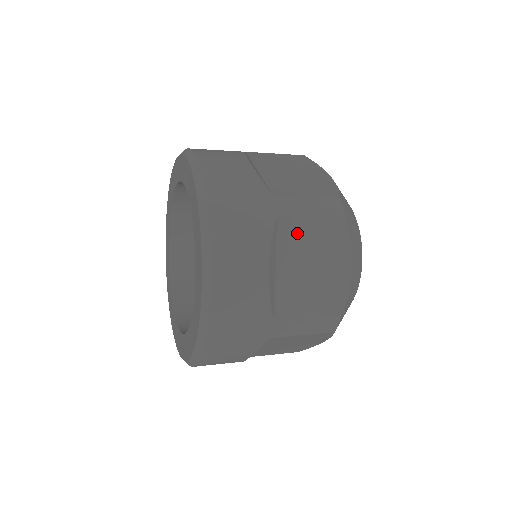
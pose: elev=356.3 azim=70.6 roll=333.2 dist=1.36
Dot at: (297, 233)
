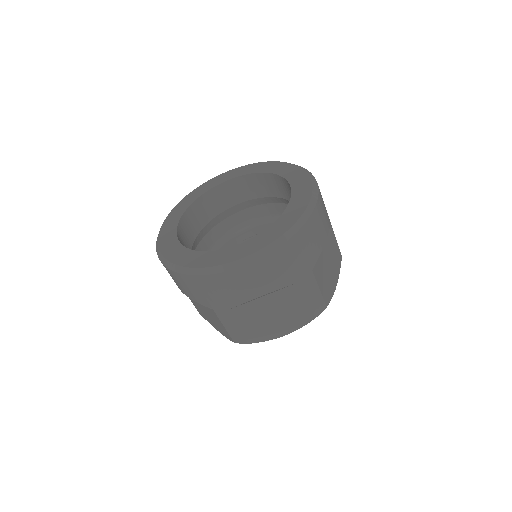
Dot at: (331, 238)
